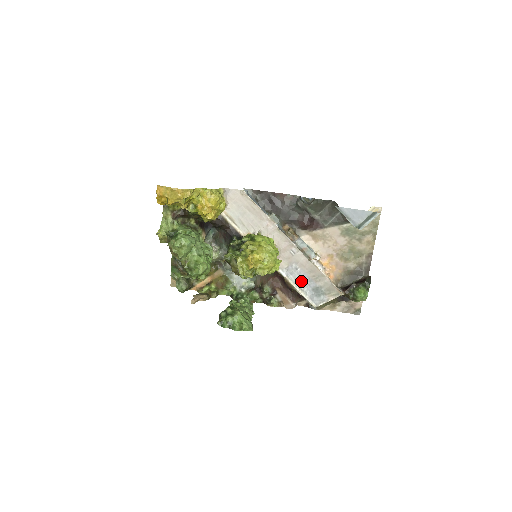
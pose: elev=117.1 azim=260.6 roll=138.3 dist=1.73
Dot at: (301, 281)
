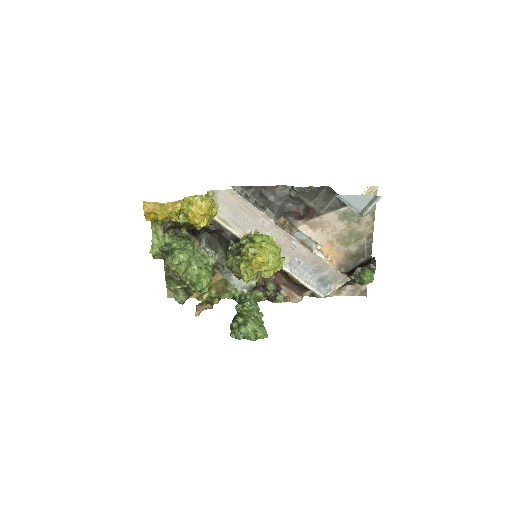
Dot at: (306, 274)
